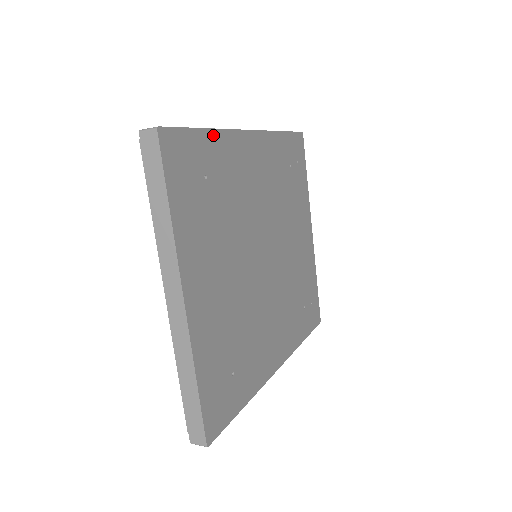
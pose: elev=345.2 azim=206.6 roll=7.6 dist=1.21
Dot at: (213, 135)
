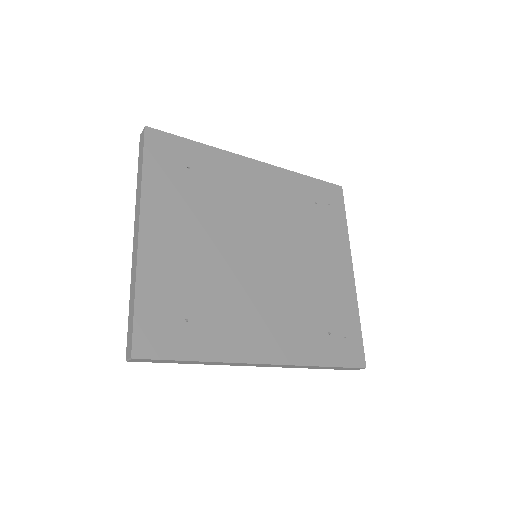
Dot at: (205, 148)
